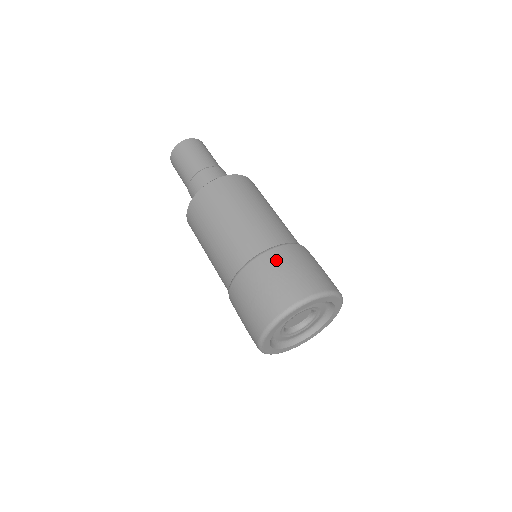
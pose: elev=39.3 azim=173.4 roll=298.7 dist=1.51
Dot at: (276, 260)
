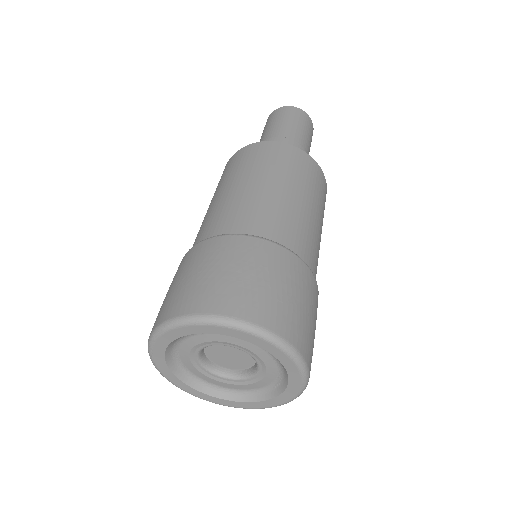
Dot at: (260, 254)
